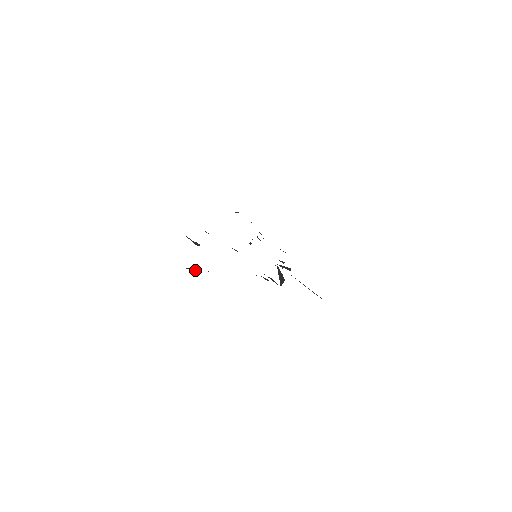
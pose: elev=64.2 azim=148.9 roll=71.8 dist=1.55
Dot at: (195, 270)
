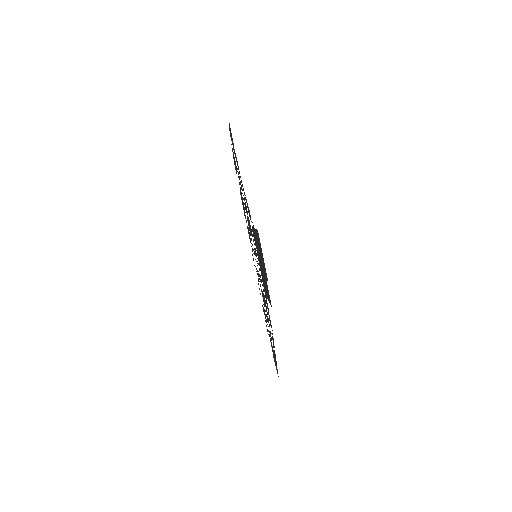
Dot at: occluded
